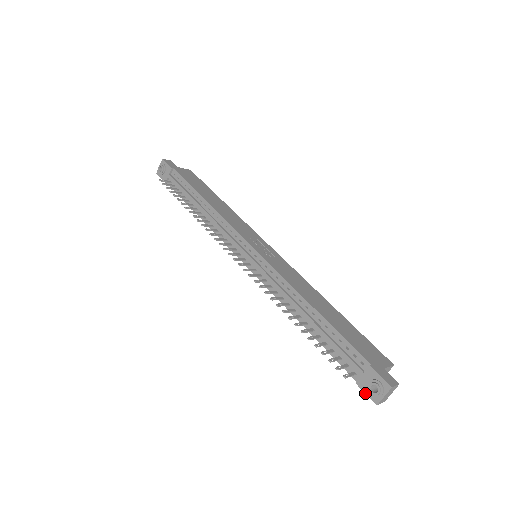
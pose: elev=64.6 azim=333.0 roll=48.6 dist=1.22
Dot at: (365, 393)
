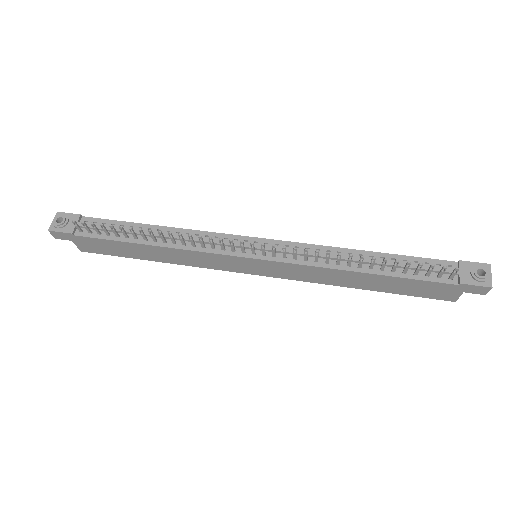
Dot at: (475, 285)
